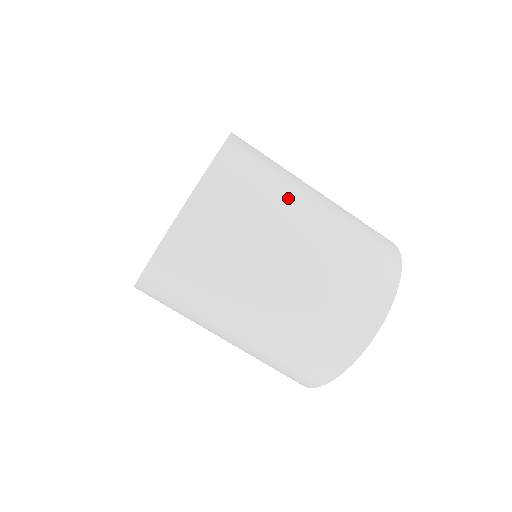
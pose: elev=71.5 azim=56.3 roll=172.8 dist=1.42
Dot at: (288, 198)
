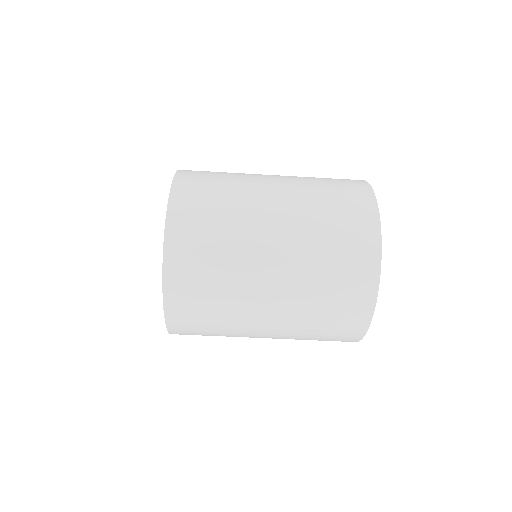
Dot at: (246, 188)
